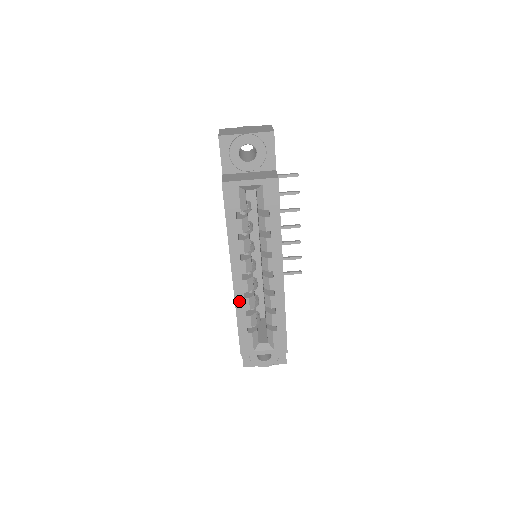
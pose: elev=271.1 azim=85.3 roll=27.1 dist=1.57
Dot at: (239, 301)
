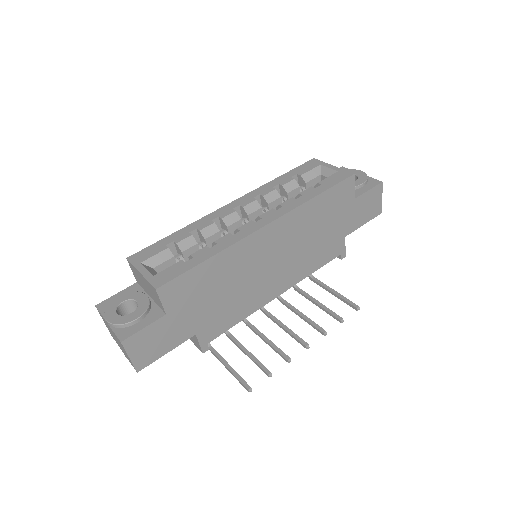
Dot at: (205, 220)
